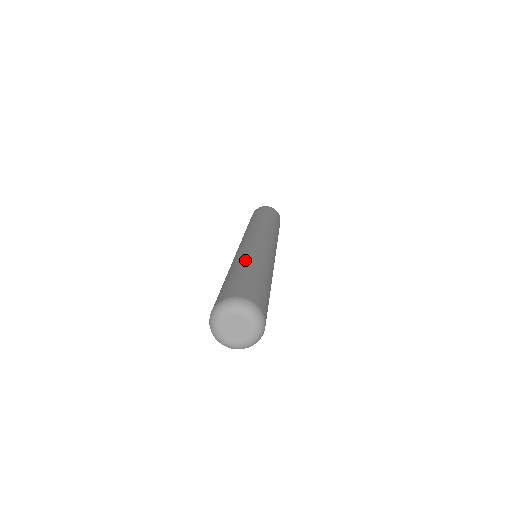
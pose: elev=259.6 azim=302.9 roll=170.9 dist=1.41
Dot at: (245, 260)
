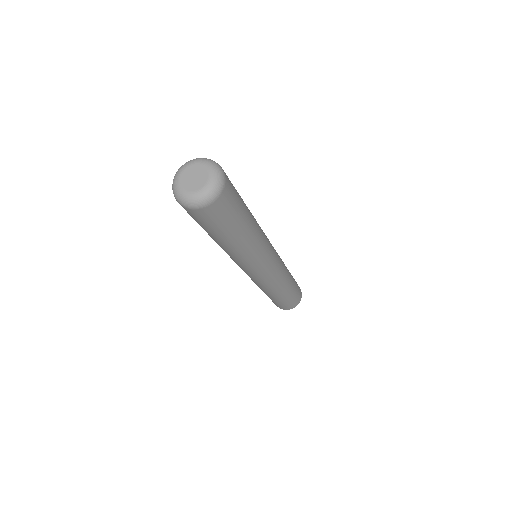
Dot at: occluded
